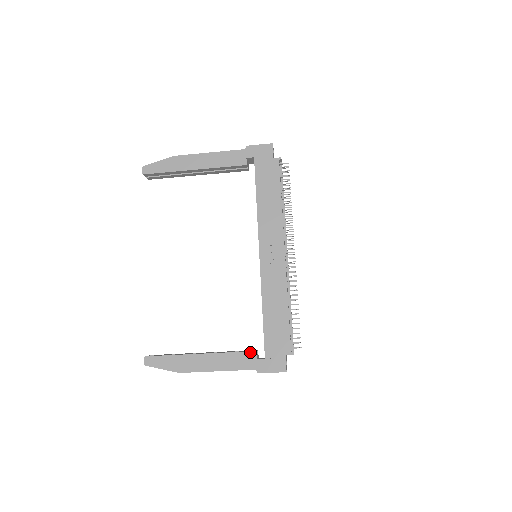
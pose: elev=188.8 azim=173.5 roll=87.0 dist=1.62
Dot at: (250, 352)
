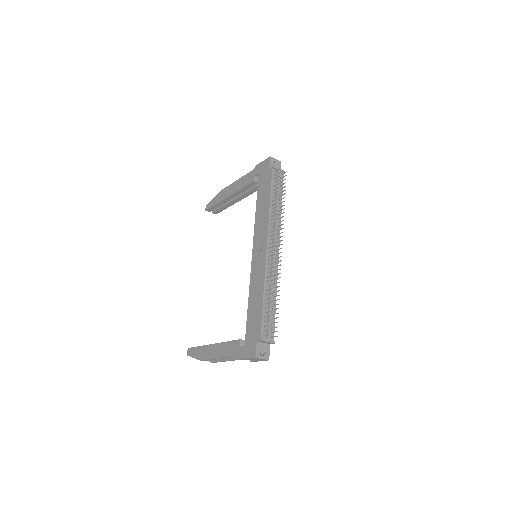
Dot at: (237, 340)
